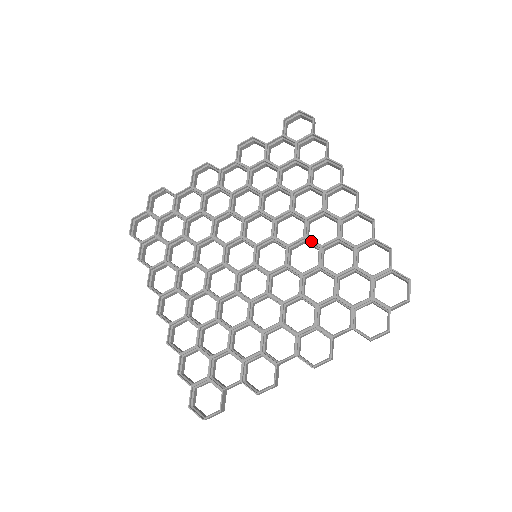
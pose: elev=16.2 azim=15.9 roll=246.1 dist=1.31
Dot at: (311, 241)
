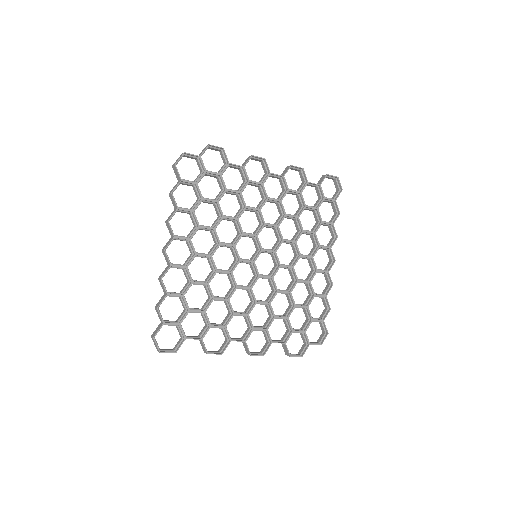
Dot at: (295, 273)
